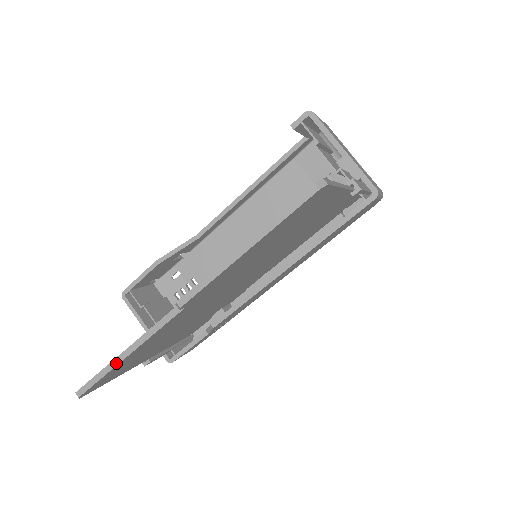
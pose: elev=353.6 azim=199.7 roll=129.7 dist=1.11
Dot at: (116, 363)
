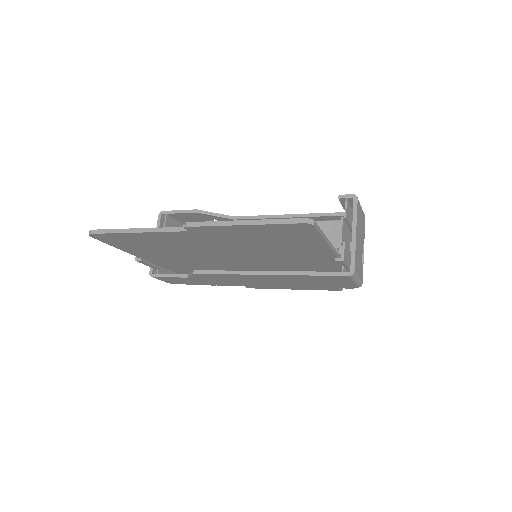
Dot at: (126, 231)
